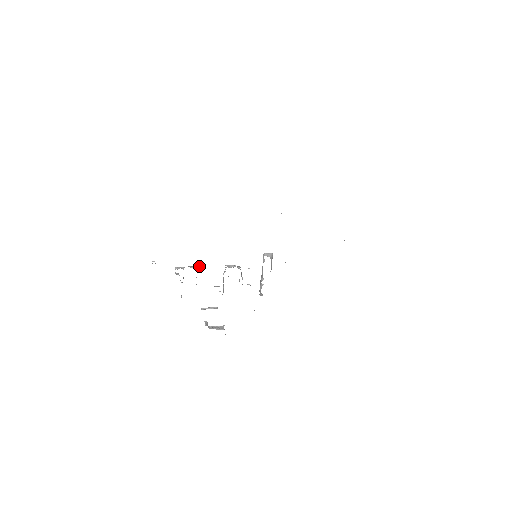
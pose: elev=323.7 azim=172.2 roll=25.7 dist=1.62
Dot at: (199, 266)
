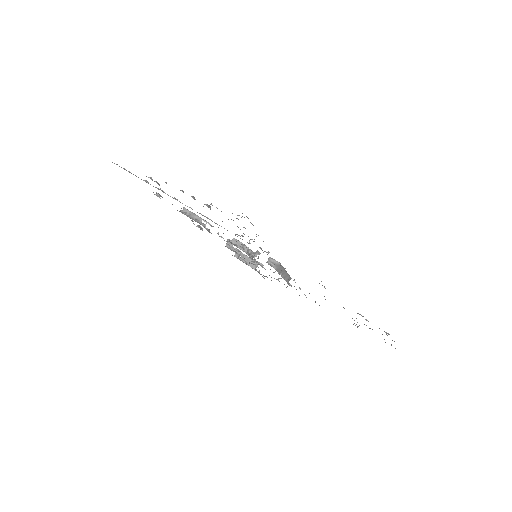
Dot at: (205, 221)
